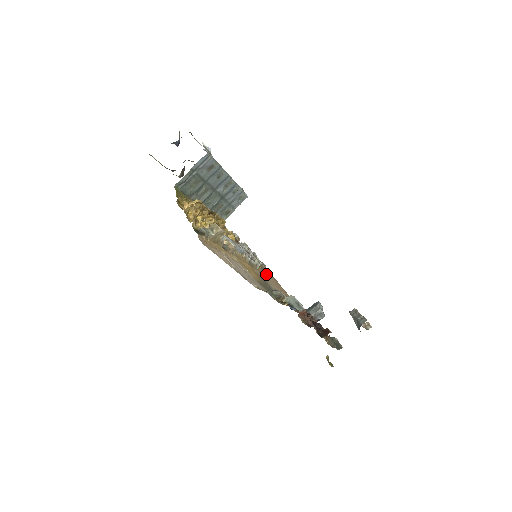
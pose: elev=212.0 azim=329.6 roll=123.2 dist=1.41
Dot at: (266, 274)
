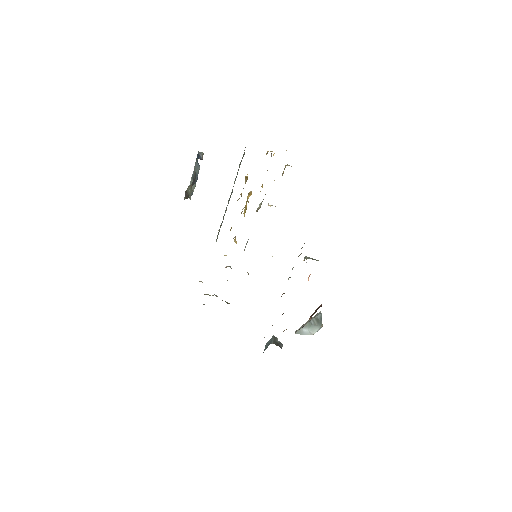
Dot at: occluded
